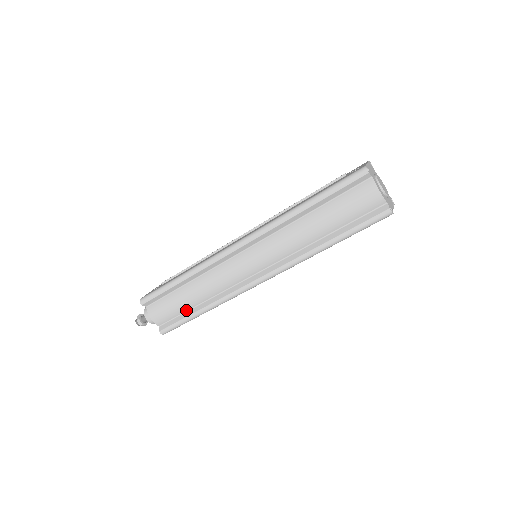
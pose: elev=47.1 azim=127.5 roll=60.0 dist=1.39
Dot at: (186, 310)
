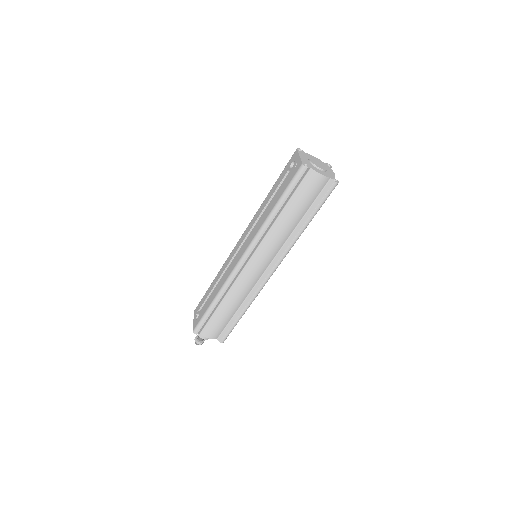
Dot at: (230, 319)
